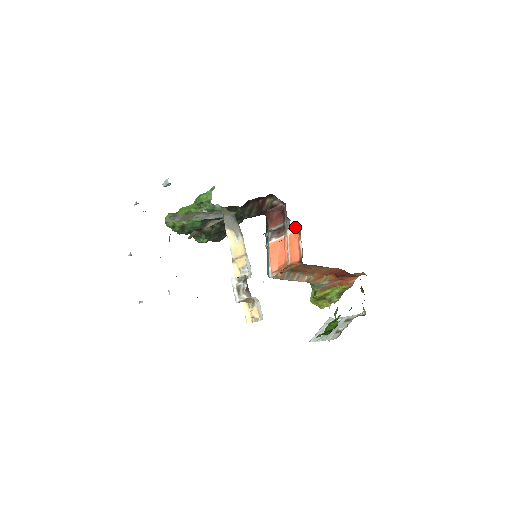
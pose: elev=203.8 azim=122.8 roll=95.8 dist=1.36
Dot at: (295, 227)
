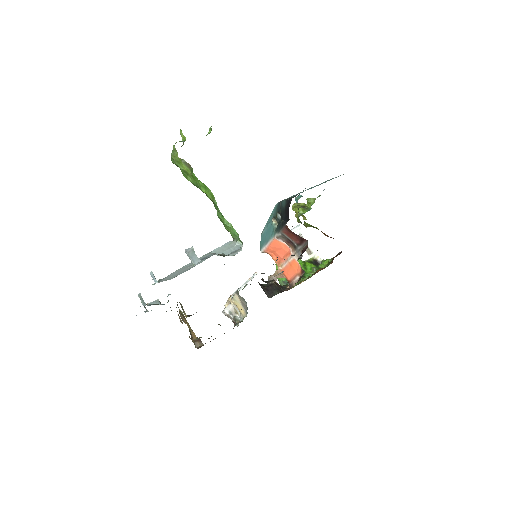
Dot at: (301, 269)
